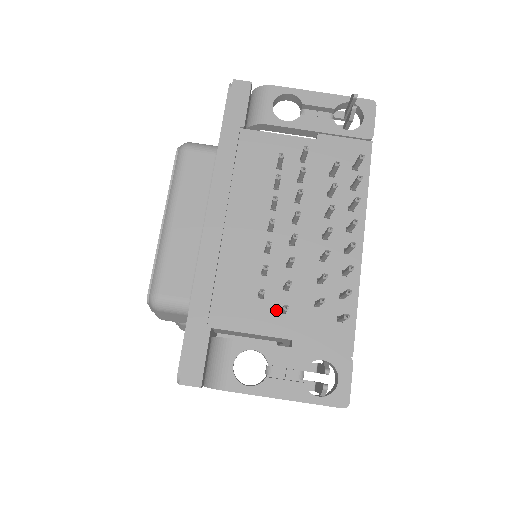
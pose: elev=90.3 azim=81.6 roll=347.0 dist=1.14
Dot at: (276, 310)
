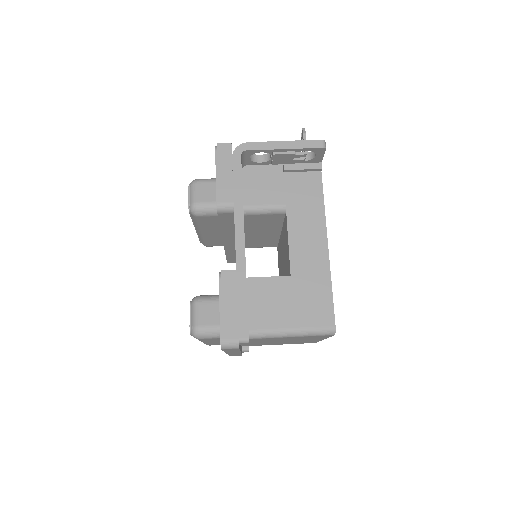
Dot at: occluded
